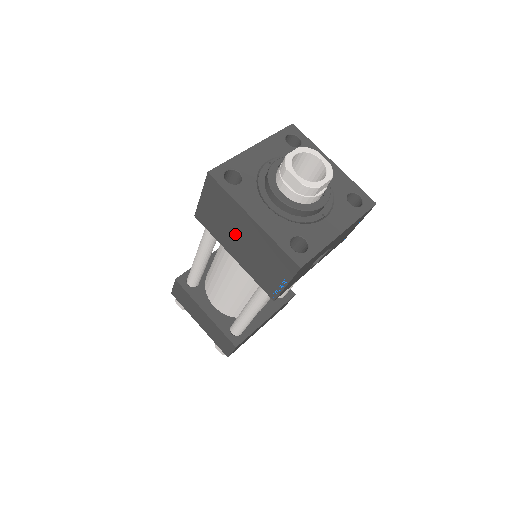
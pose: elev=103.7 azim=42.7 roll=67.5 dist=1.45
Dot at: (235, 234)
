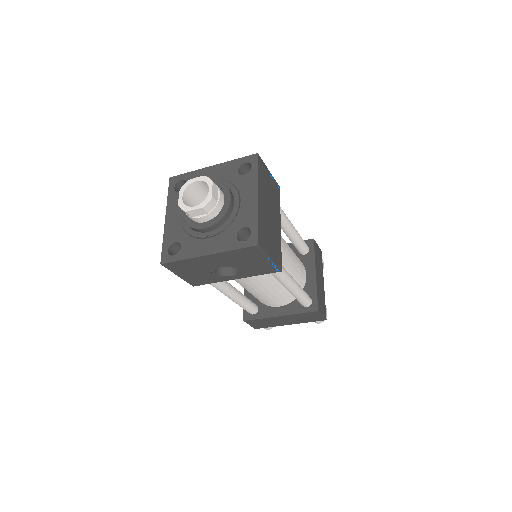
Dot at: occluded
